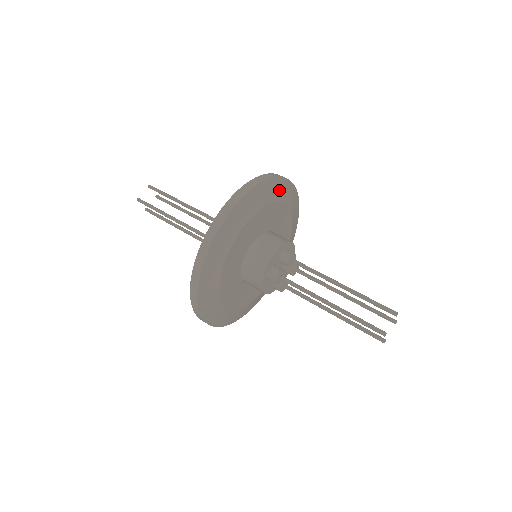
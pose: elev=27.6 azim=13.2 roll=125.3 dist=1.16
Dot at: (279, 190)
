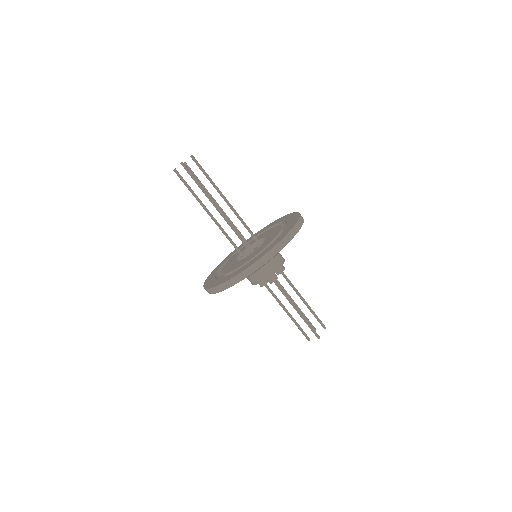
Dot at: occluded
